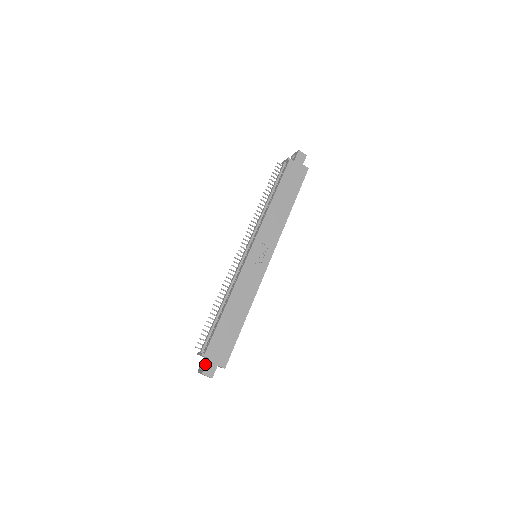
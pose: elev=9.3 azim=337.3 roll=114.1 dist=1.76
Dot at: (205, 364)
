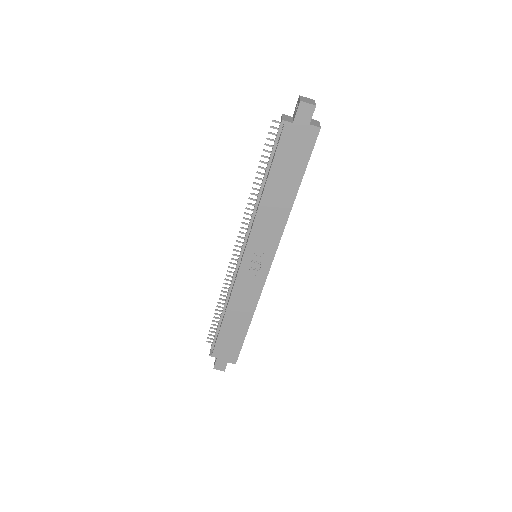
Dot at: (215, 361)
